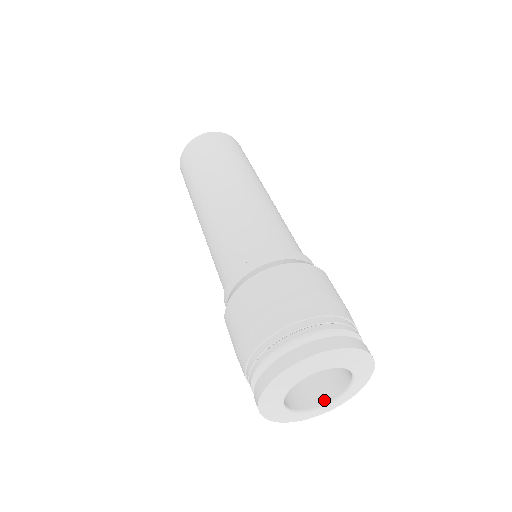
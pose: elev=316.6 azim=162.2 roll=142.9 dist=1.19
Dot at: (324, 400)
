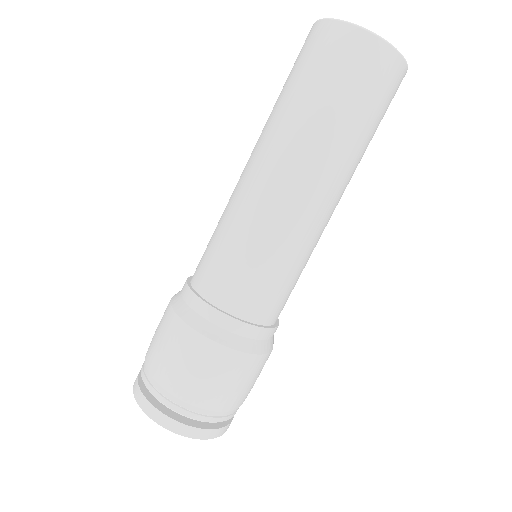
Dot at: occluded
